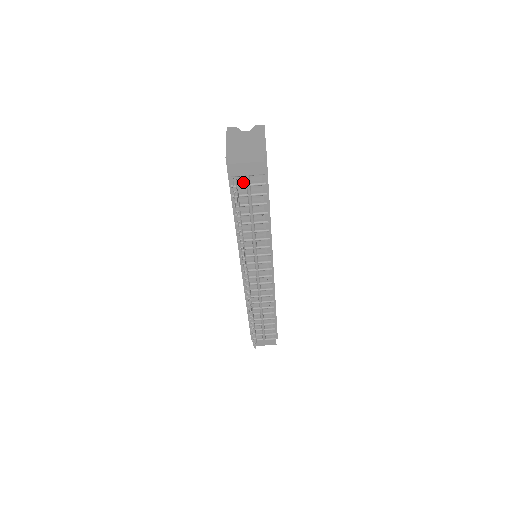
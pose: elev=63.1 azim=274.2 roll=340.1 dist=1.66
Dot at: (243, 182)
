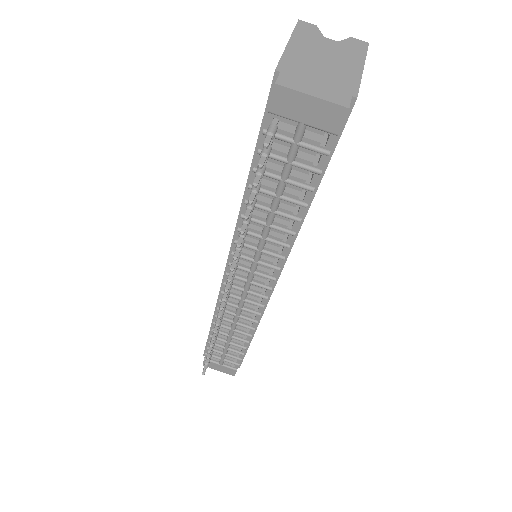
Dot at: (289, 132)
